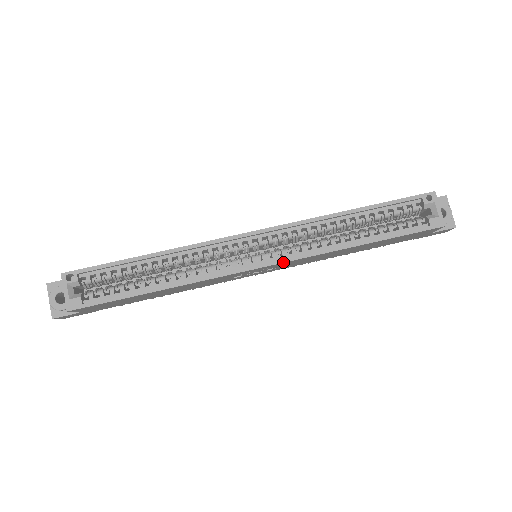
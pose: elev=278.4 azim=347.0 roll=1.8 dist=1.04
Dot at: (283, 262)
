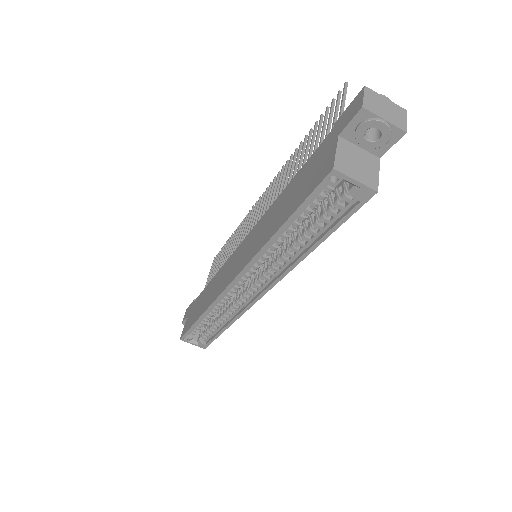
Dot at: (272, 287)
